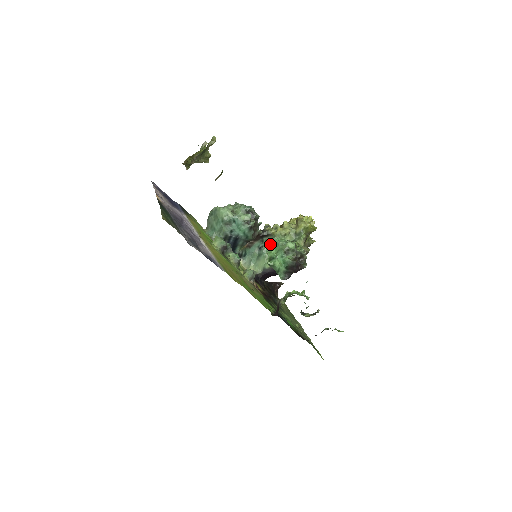
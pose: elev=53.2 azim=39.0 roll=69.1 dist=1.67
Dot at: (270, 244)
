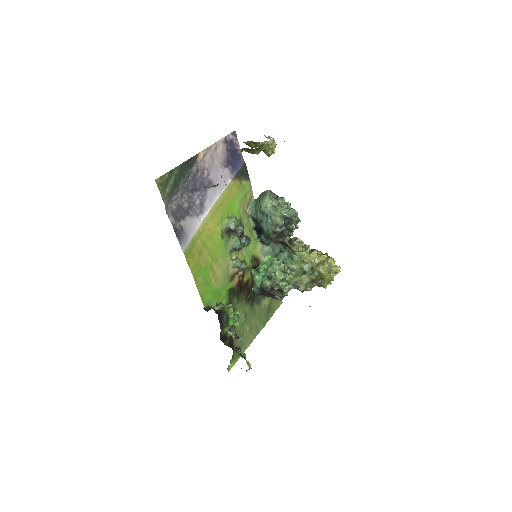
Dot at: (270, 259)
